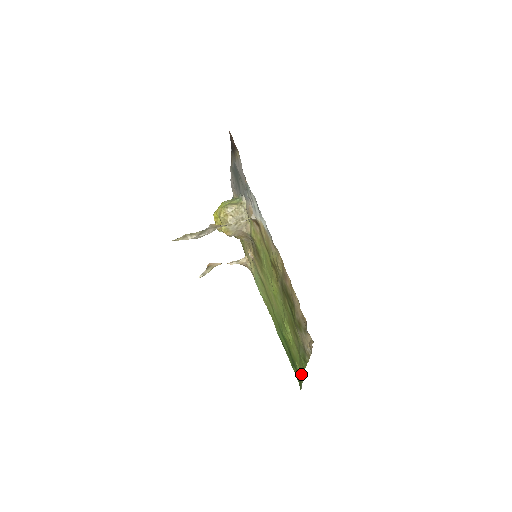
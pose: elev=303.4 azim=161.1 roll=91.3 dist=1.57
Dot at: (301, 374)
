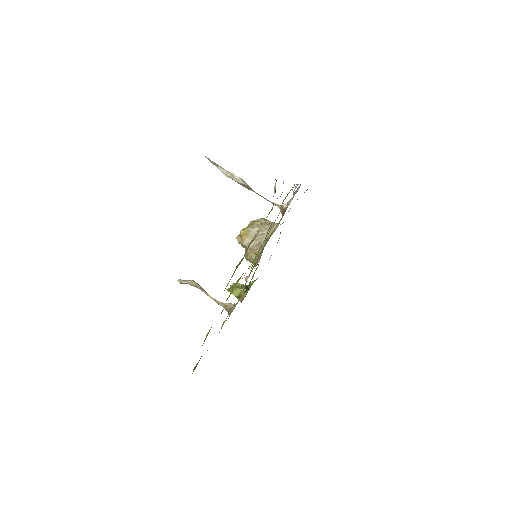
Dot at: (206, 337)
